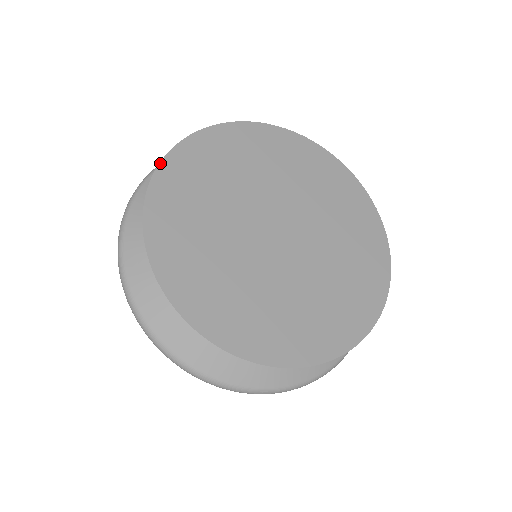
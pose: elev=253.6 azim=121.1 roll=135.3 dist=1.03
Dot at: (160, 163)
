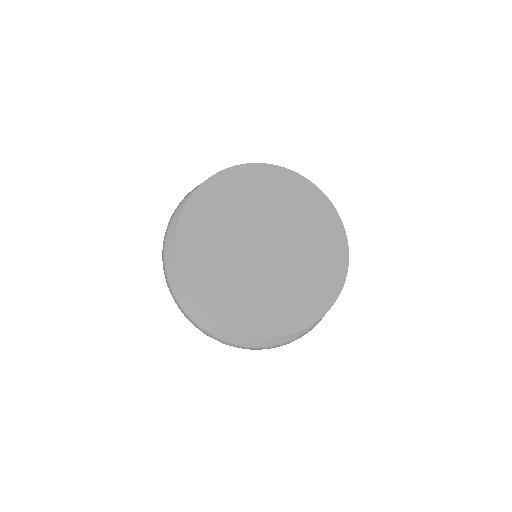
Dot at: (212, 176)
